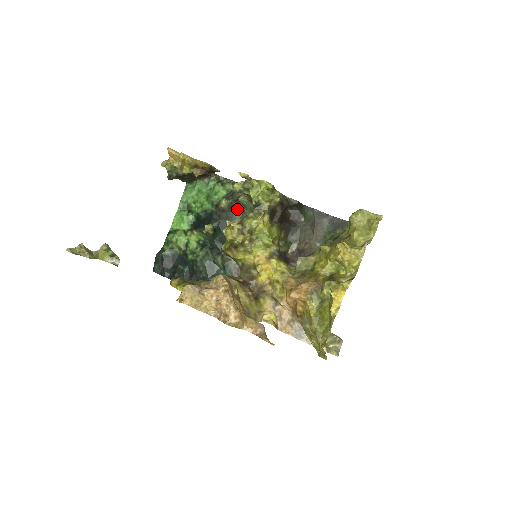
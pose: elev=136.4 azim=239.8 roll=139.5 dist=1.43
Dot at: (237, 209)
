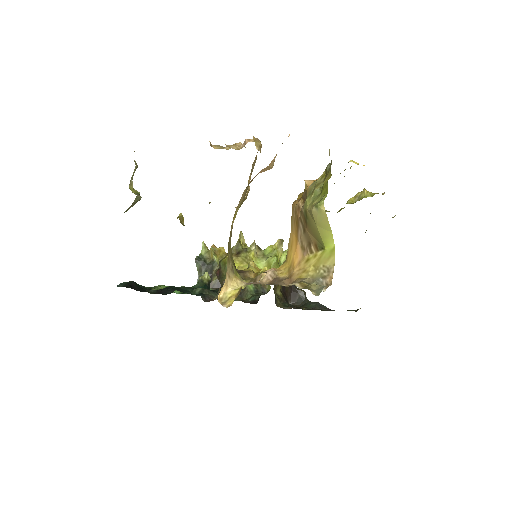
Dot at: occluded
